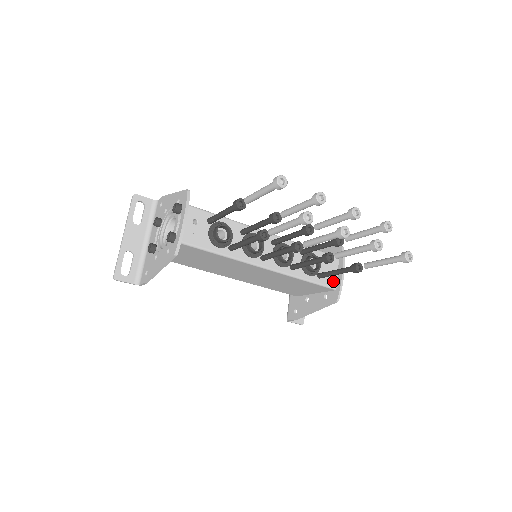
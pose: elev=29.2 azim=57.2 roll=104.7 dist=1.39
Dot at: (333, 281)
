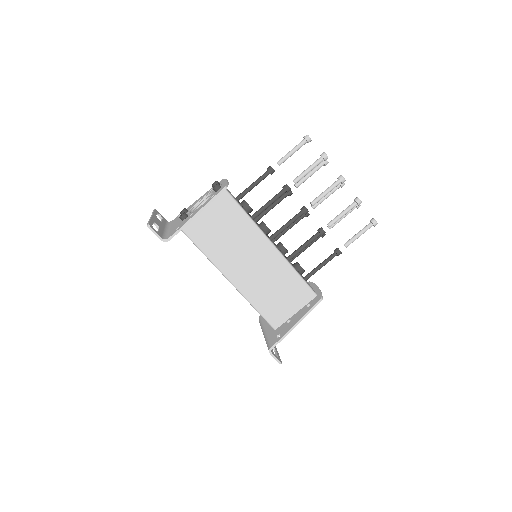
Dot at: (313, 290)
